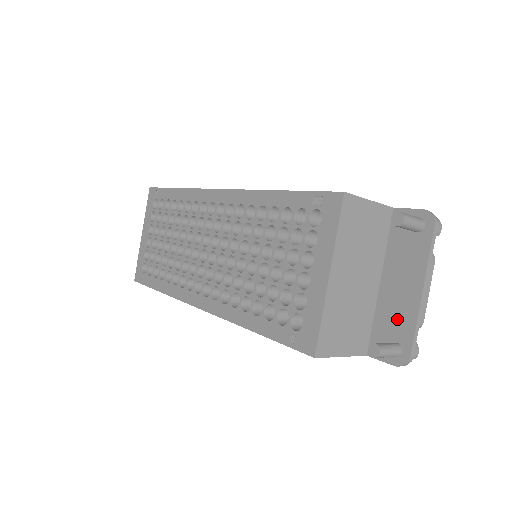
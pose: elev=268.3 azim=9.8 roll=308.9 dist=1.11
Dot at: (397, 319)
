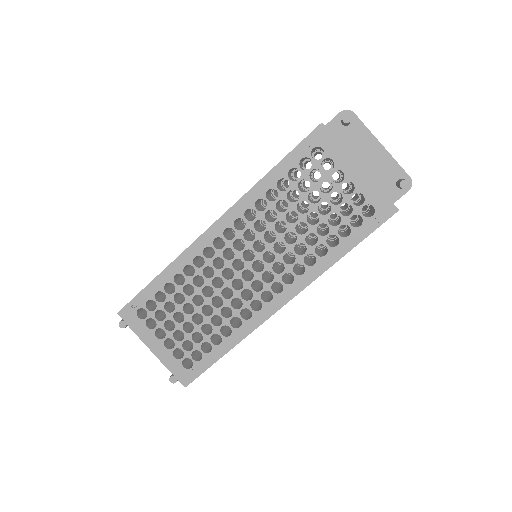
Dot at: (385, 171)
